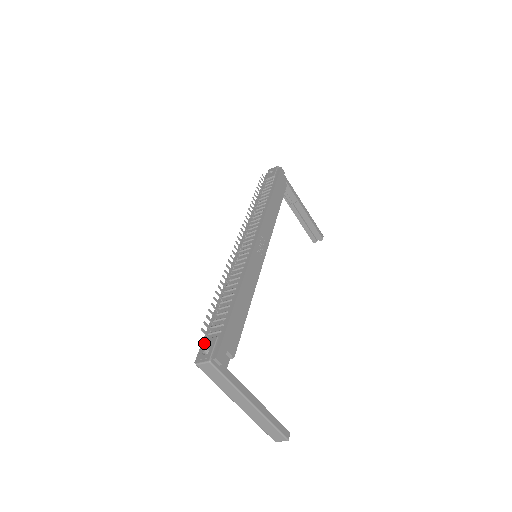
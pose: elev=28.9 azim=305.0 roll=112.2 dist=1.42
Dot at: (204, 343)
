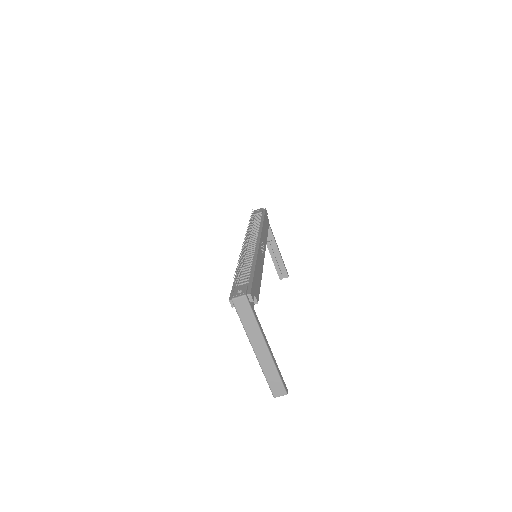
Dot at: (235, 288)
